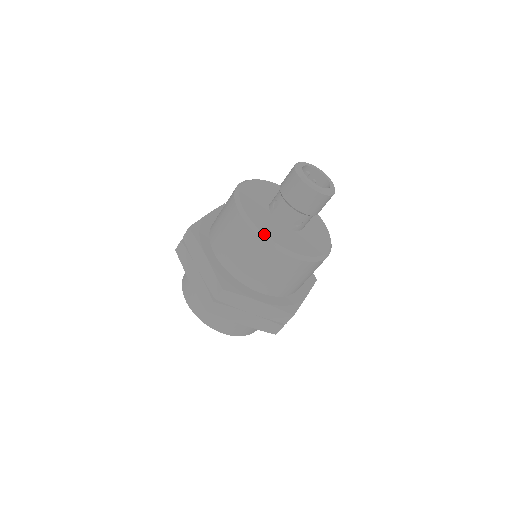
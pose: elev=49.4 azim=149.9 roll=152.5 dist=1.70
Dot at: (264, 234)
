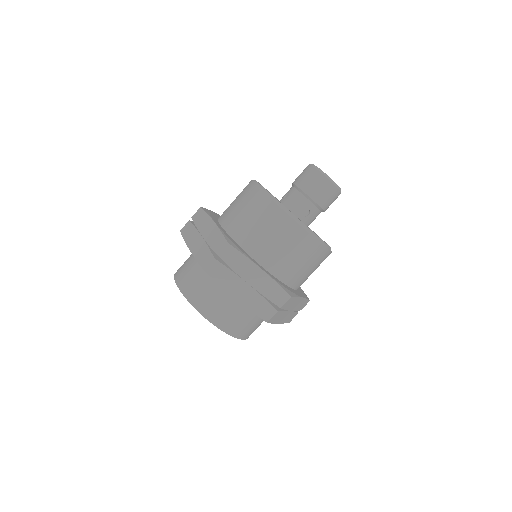
Dot at: (277, 200)
